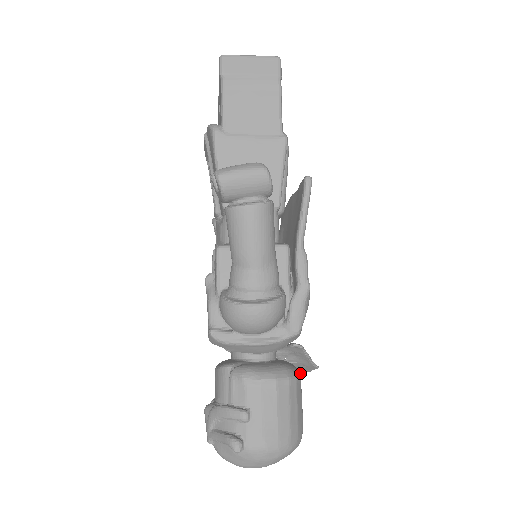
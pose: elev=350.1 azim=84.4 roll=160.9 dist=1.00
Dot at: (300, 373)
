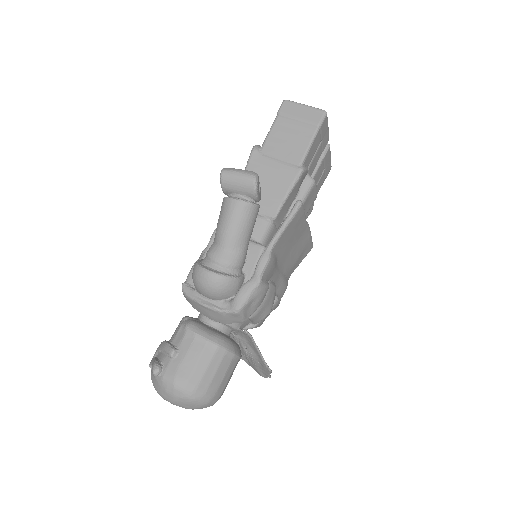
Dot at: (236, 352)
